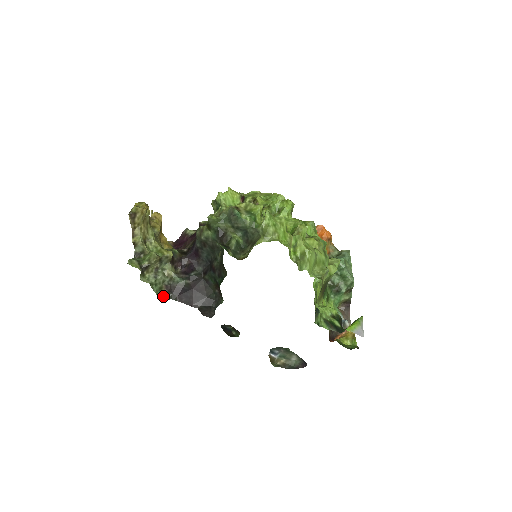
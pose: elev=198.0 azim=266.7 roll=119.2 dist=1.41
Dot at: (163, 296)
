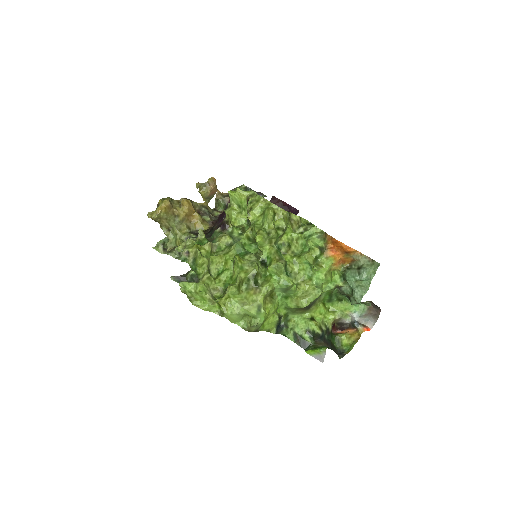
Dot at: occluded
